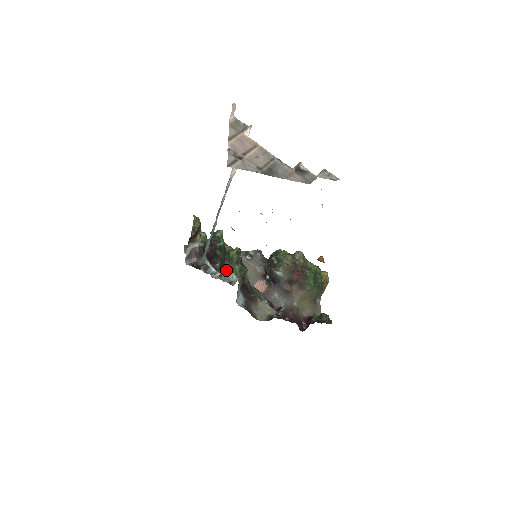
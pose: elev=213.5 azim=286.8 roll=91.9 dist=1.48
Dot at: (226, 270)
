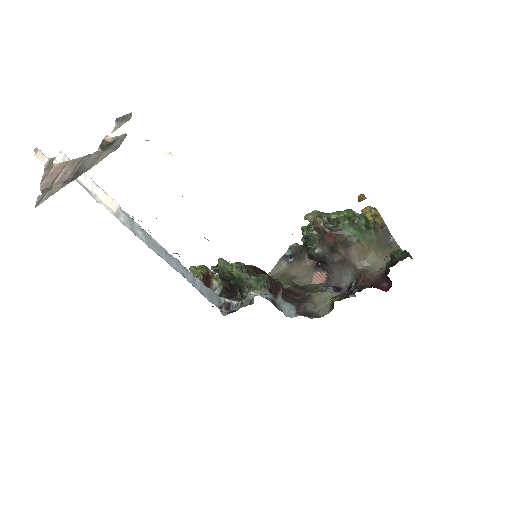
Dot at: (245, 293)
